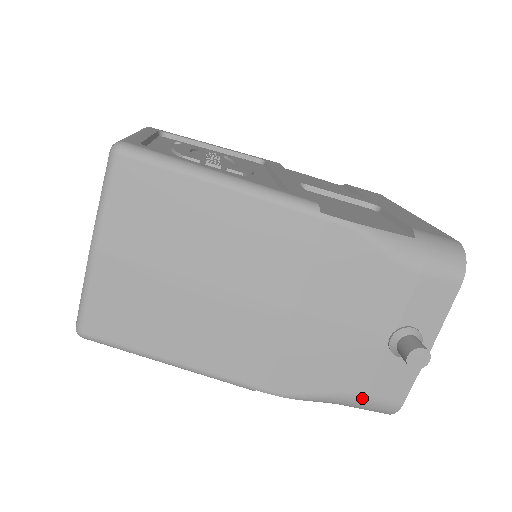
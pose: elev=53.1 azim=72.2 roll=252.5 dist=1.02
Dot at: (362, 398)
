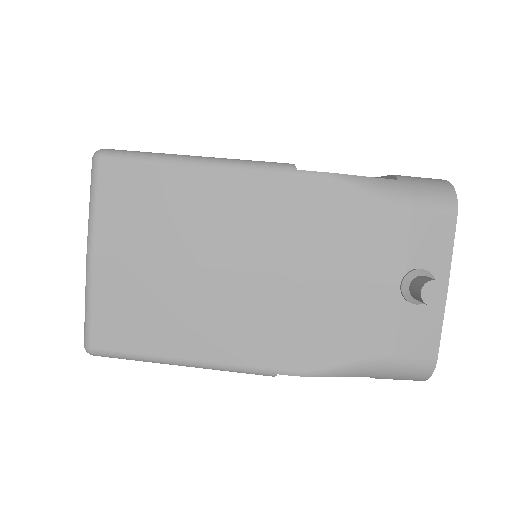
Dot at: (391, 361)
